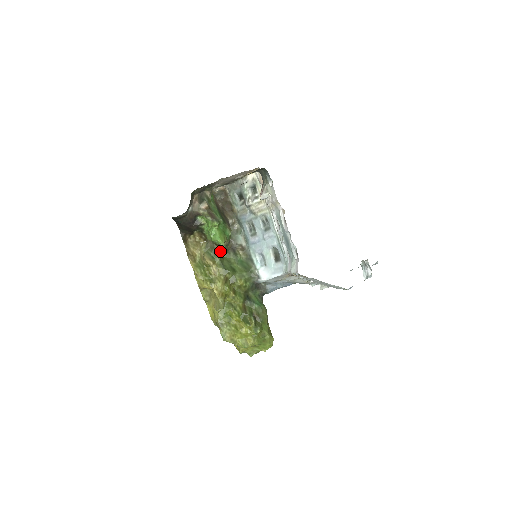
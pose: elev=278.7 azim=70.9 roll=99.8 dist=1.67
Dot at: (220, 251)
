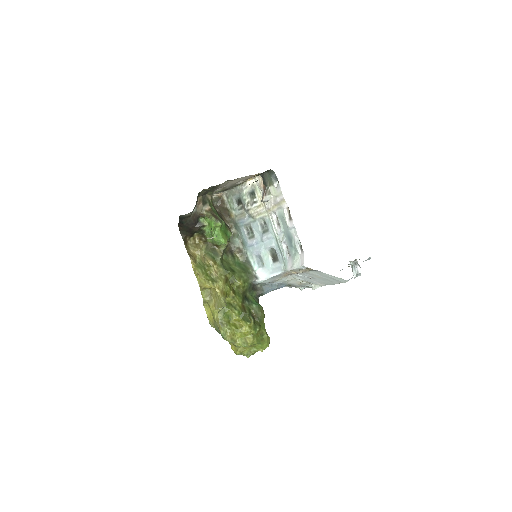
Dot at: (220, 252)
